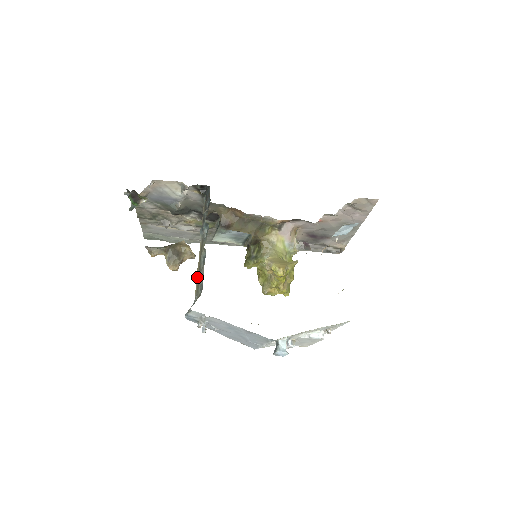
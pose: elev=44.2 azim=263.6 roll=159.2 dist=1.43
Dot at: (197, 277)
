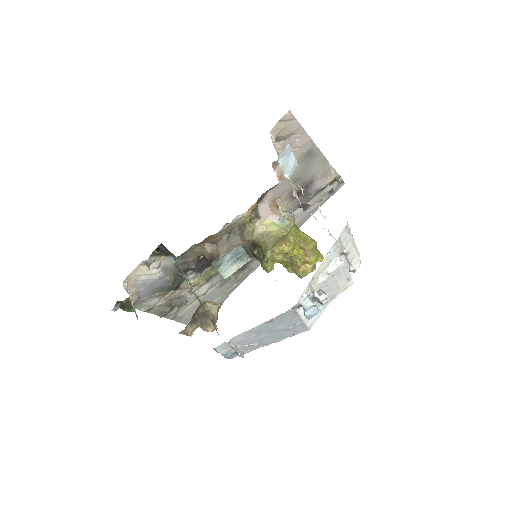
Dot at: occluded
